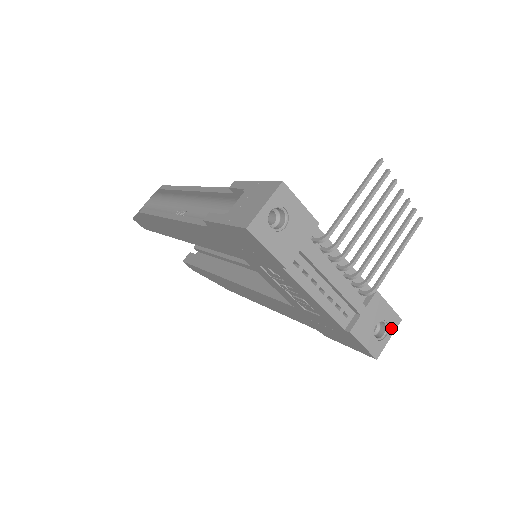
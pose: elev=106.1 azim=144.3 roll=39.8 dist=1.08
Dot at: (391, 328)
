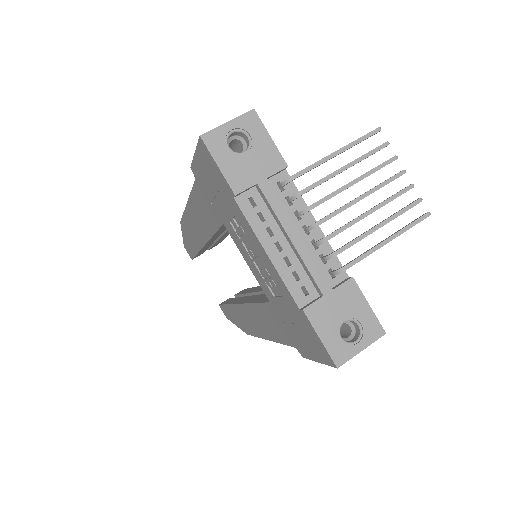
Dot at: (367, 336)
